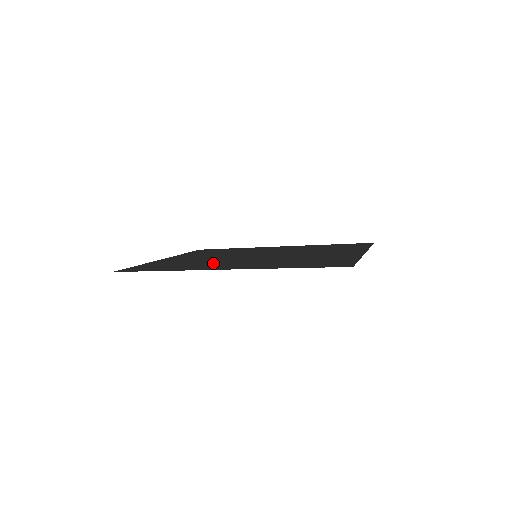
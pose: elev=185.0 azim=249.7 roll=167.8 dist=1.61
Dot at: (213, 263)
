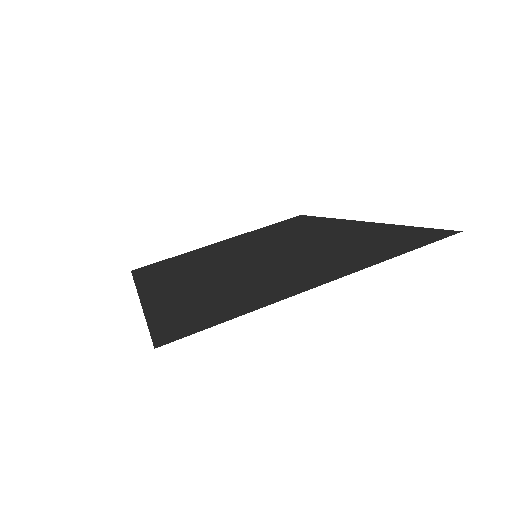
Dot at: (187, 271)
